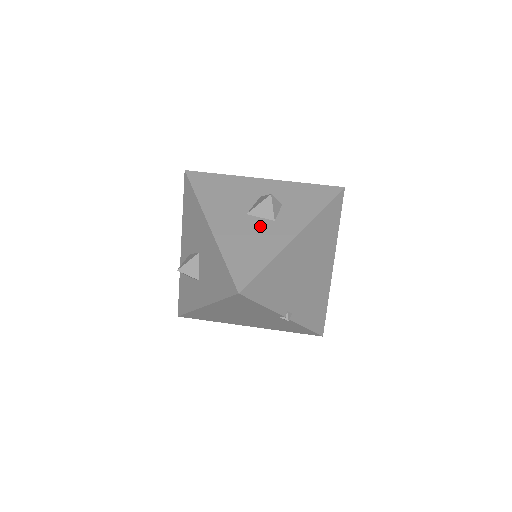
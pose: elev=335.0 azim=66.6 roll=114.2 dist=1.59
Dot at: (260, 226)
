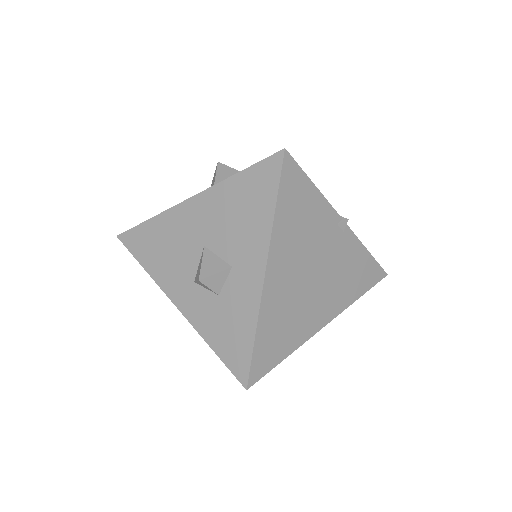
Dot at: occluded
